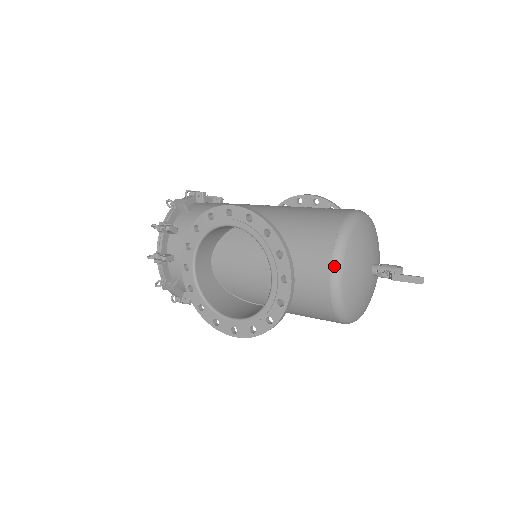
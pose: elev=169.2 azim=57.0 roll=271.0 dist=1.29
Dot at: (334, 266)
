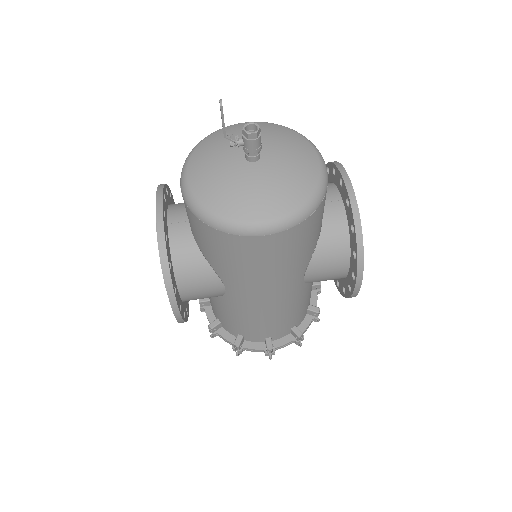
Dot at: (182, 171)
